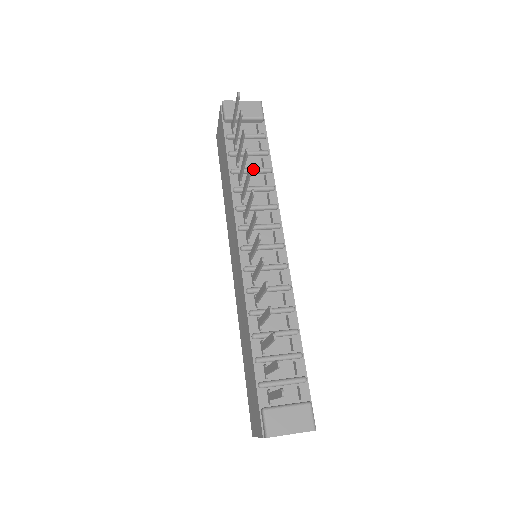
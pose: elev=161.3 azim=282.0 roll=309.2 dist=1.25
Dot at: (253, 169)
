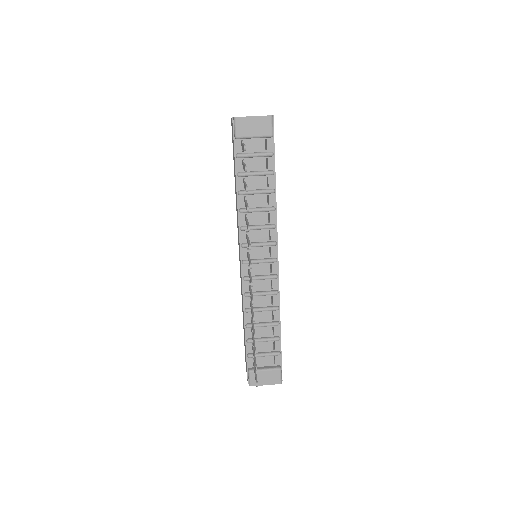
Dot at: (258, 192)
